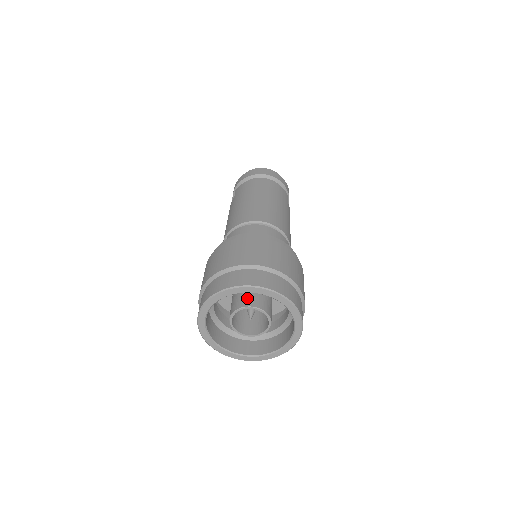
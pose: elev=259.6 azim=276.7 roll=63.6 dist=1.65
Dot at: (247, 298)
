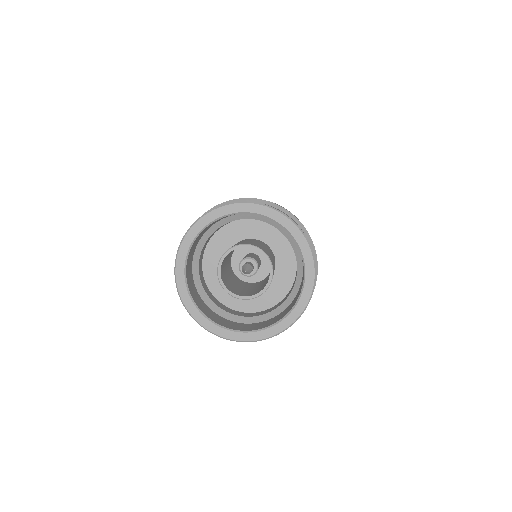
Dot at: (257, 244)
